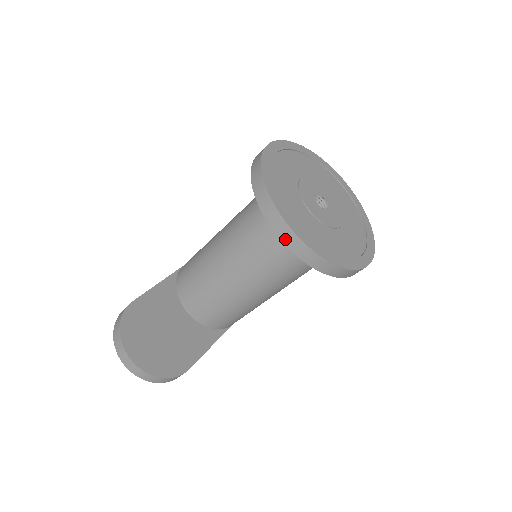
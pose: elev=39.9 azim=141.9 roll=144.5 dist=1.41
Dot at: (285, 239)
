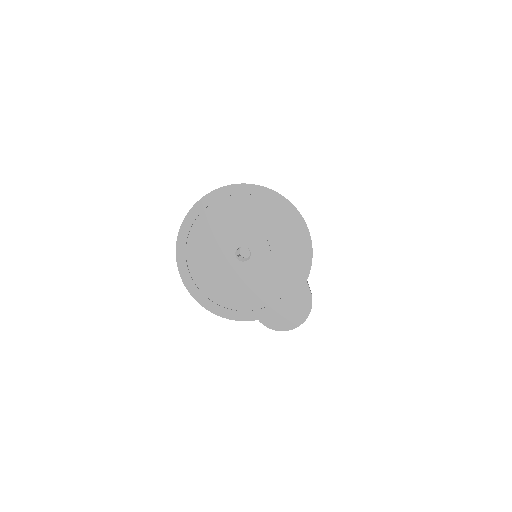
Dot at: occluded
